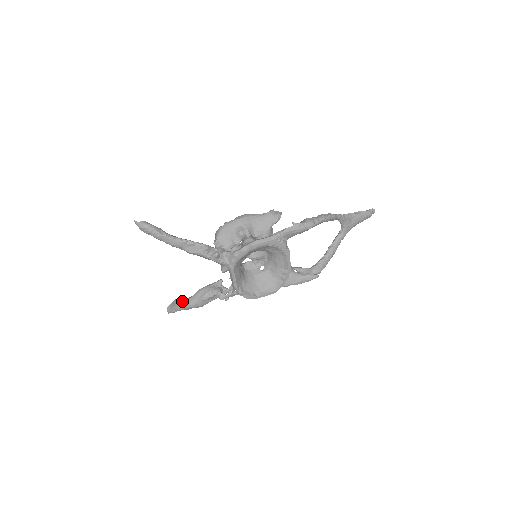
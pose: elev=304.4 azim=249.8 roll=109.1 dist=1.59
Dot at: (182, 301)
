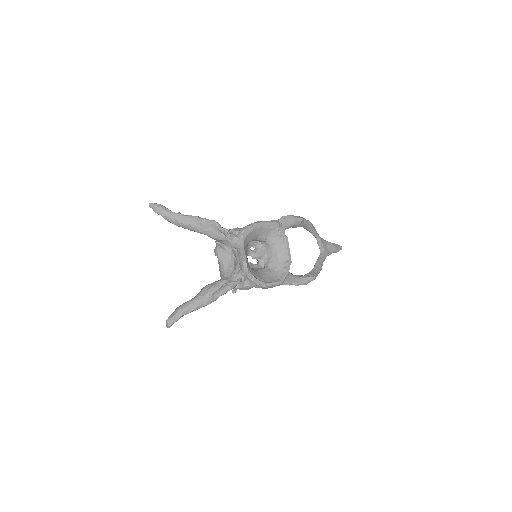
Dot at: (186, 302)
